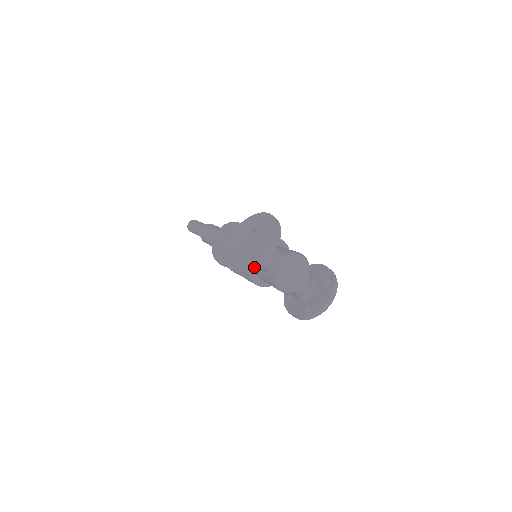
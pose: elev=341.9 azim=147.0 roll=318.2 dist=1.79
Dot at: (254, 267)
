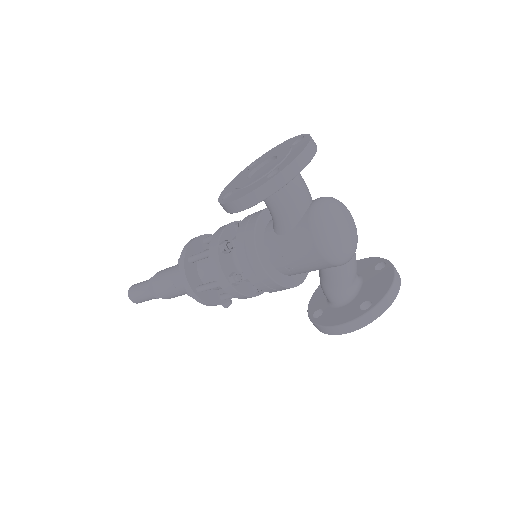
Dot at: (285, 174)
